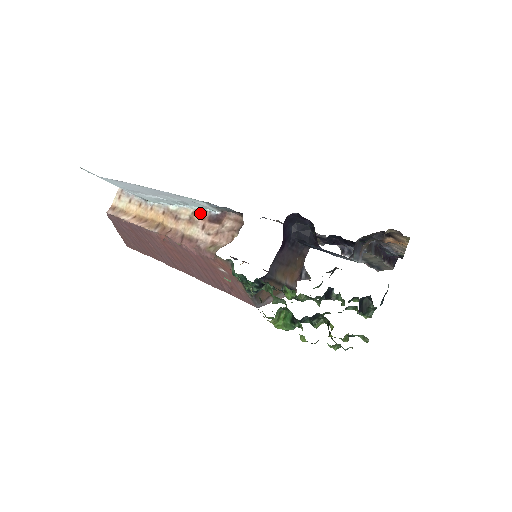
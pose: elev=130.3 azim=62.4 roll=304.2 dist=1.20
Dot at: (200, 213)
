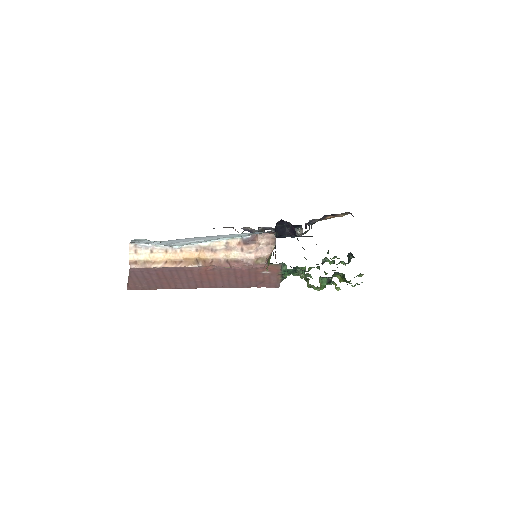
Dot at: (234, 241)
